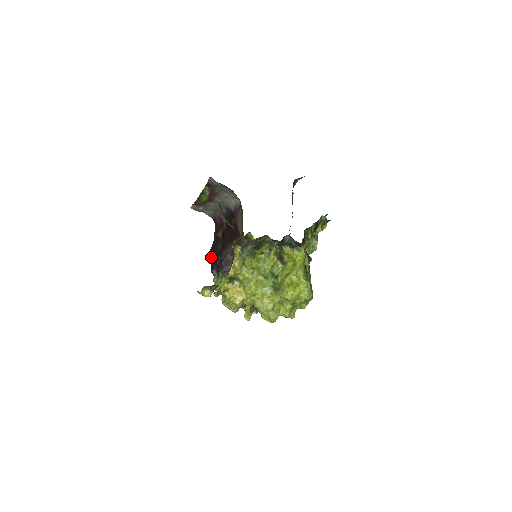
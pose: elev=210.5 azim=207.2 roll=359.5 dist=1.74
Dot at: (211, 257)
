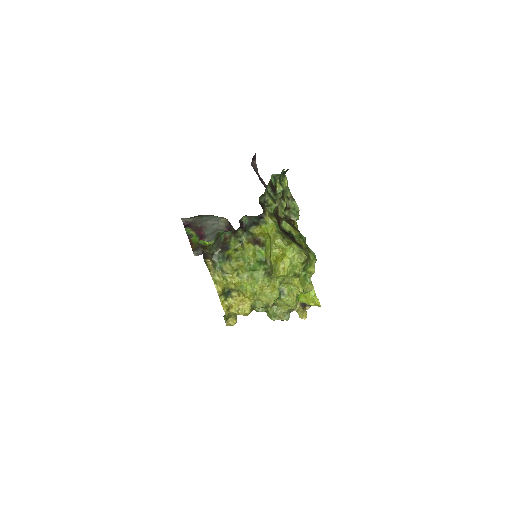
Dot at: occluded
